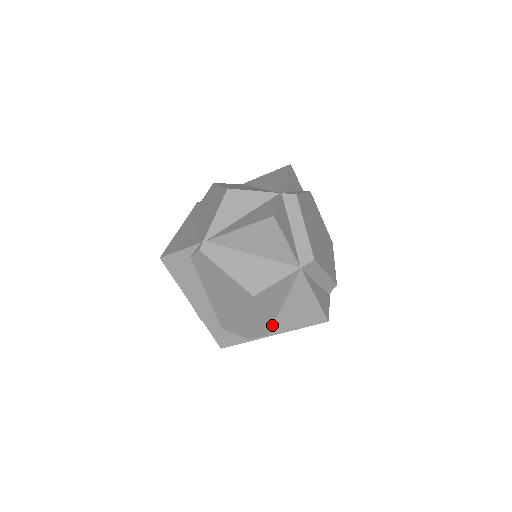
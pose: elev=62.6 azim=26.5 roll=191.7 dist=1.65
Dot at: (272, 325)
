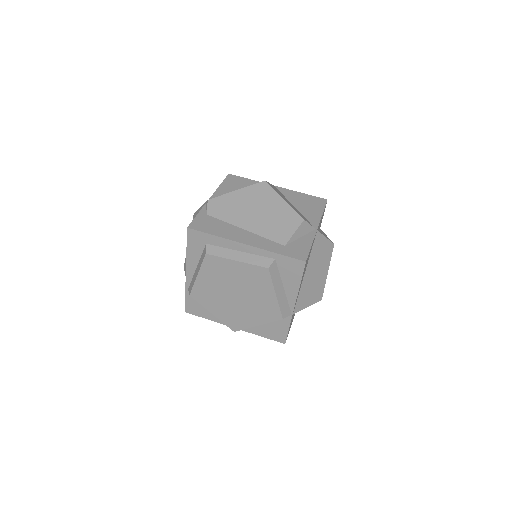
Dot at: occluded
